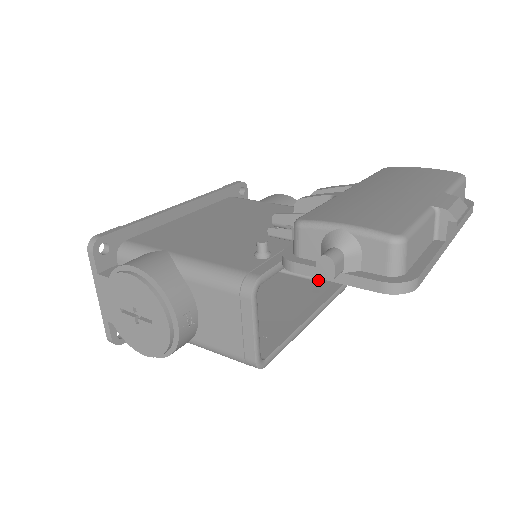
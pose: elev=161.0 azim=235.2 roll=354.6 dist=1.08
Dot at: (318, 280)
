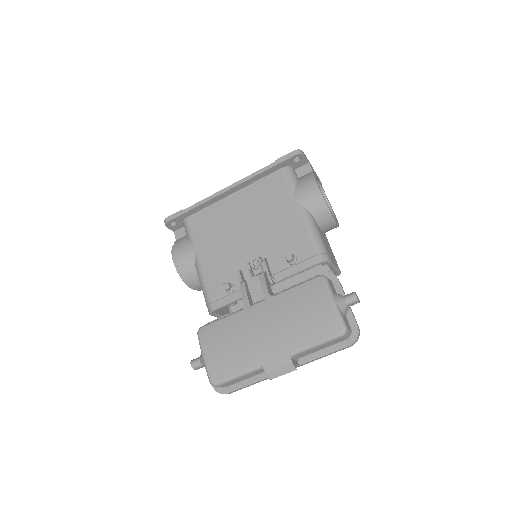
Dot at: occluded
